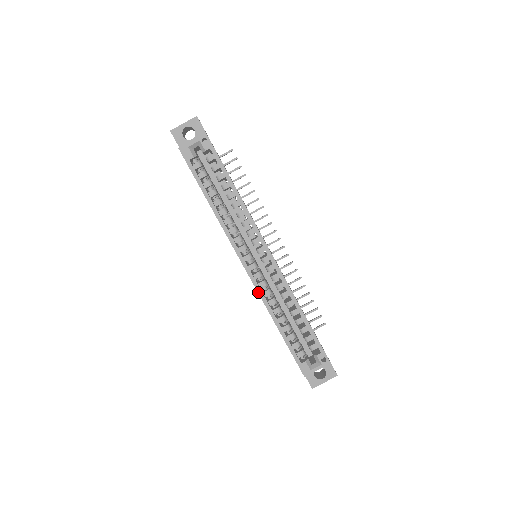
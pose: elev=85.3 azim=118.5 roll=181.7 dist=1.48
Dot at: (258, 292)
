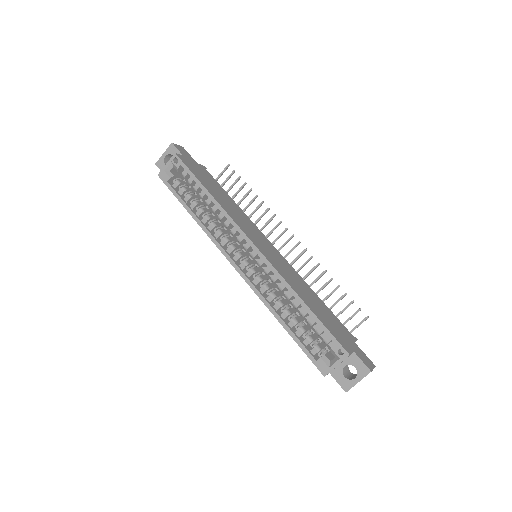
Dot at: (253, 290)
